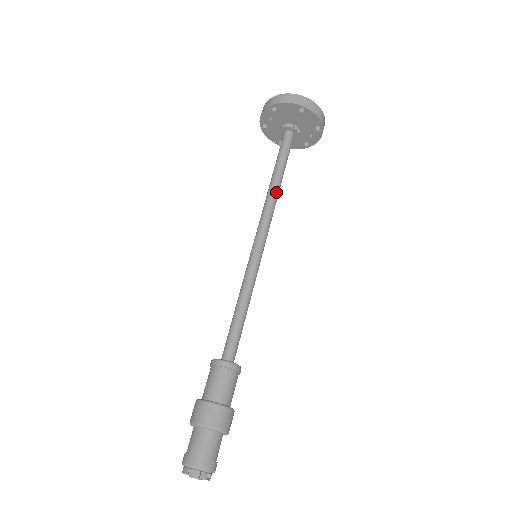
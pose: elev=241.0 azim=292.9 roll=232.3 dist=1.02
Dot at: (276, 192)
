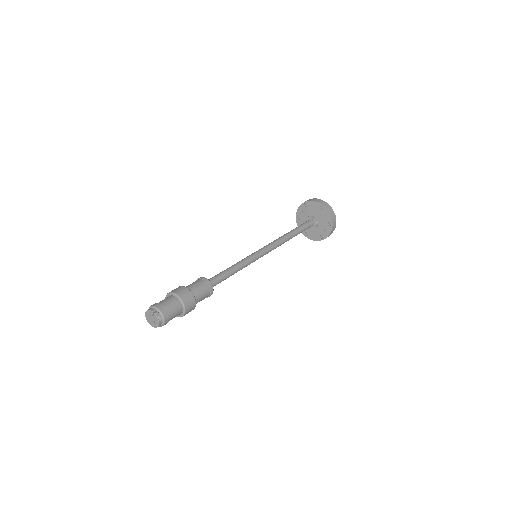
Dot at: (286, 237)
